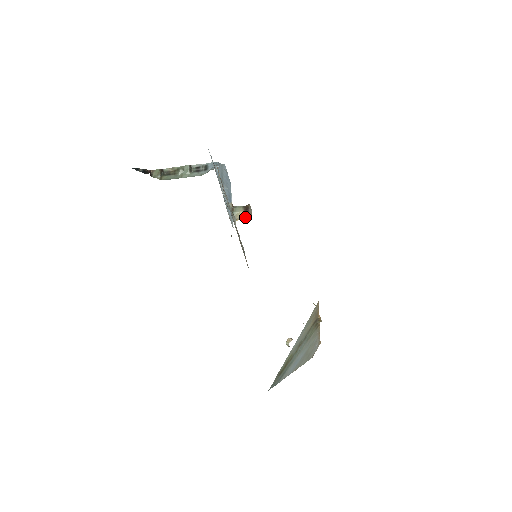
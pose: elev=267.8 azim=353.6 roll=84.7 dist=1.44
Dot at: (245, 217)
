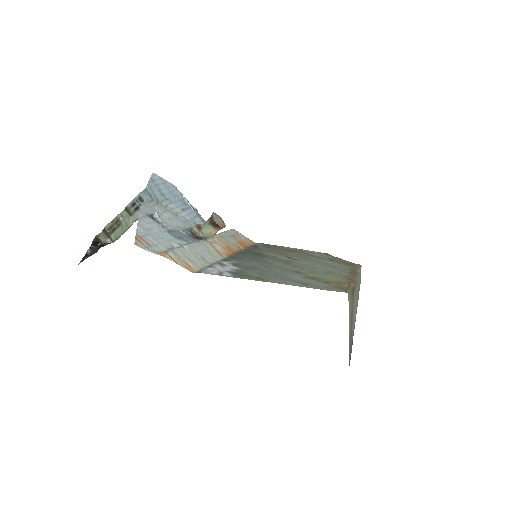
Dot at: occluded
